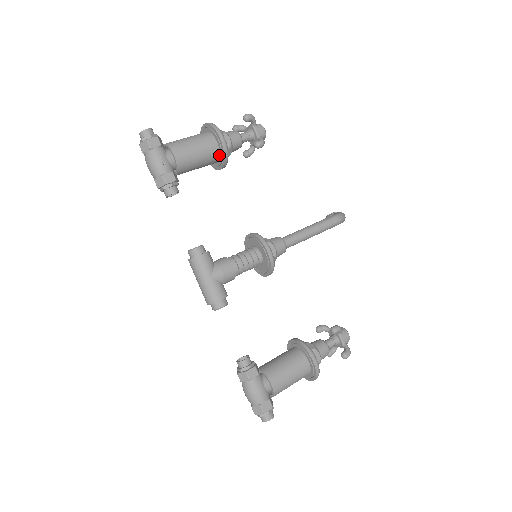
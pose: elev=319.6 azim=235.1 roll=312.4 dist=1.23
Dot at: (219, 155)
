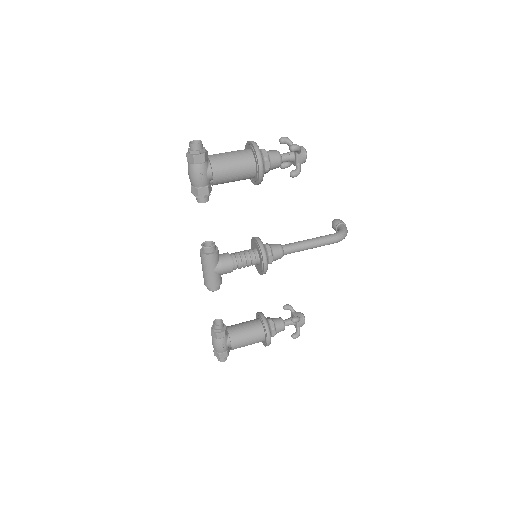
Dot at: (254, 177)
